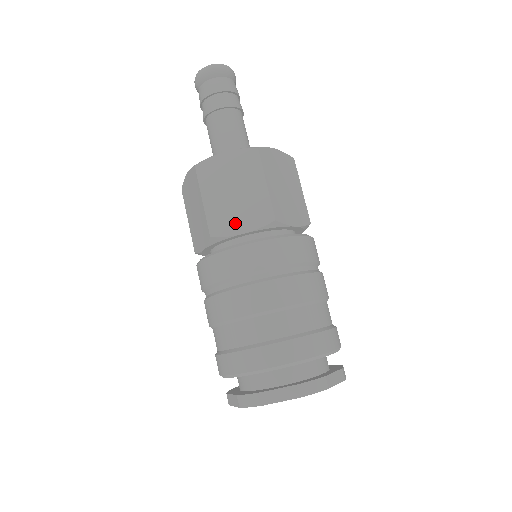
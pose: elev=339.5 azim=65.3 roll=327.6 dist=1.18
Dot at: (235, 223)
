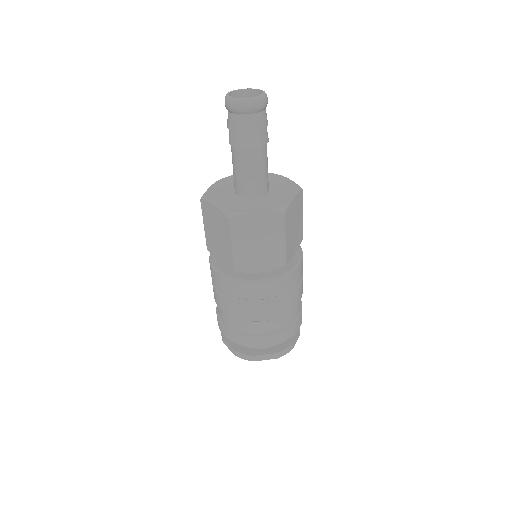
Dot at: (217, 253)
